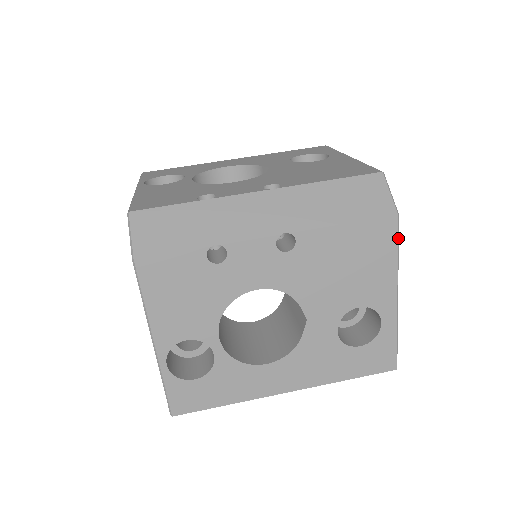
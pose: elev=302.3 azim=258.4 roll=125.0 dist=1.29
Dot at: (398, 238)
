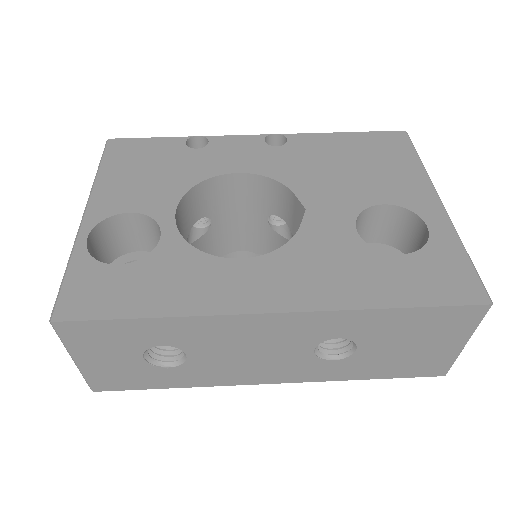
Dot at: (414, 148)
